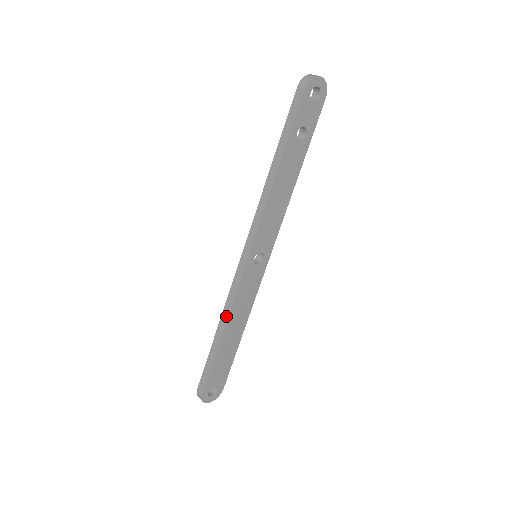
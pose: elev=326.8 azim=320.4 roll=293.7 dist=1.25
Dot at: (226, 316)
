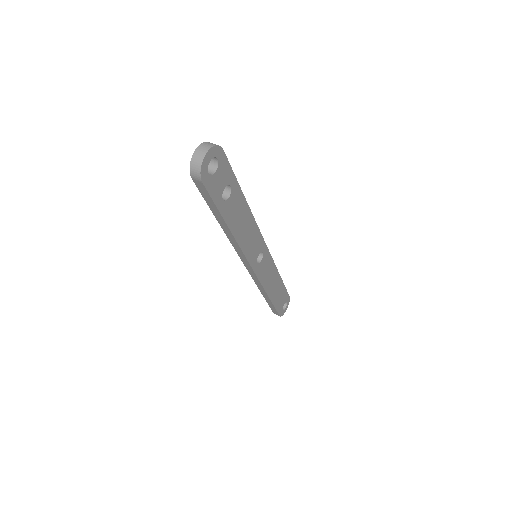
Dot at: (263, 291)
